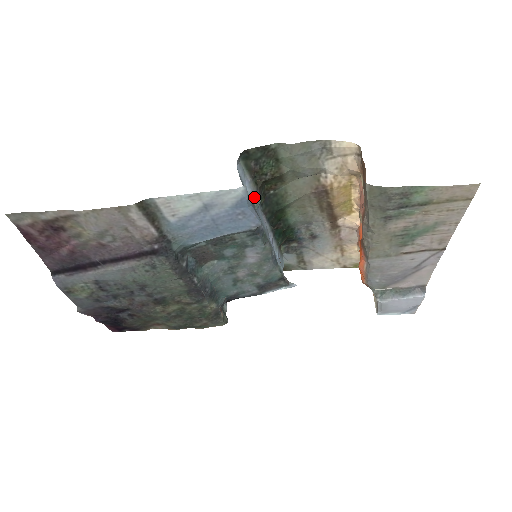
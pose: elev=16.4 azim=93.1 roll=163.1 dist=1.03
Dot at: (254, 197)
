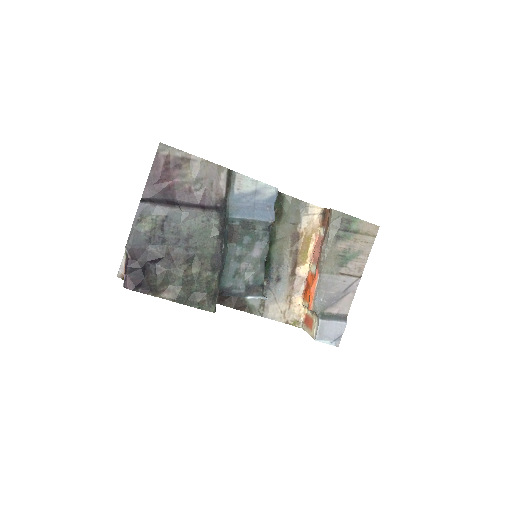
Dot at: occluded
